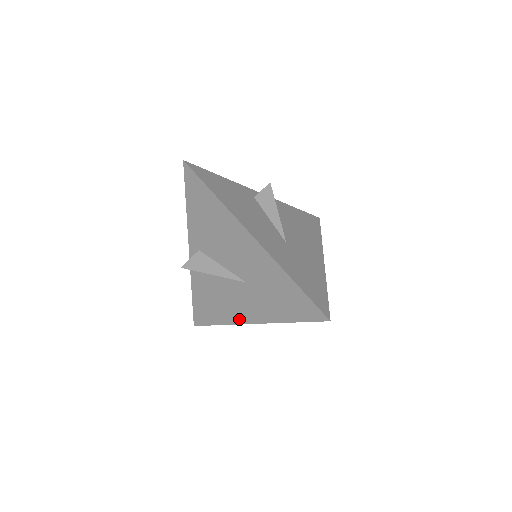
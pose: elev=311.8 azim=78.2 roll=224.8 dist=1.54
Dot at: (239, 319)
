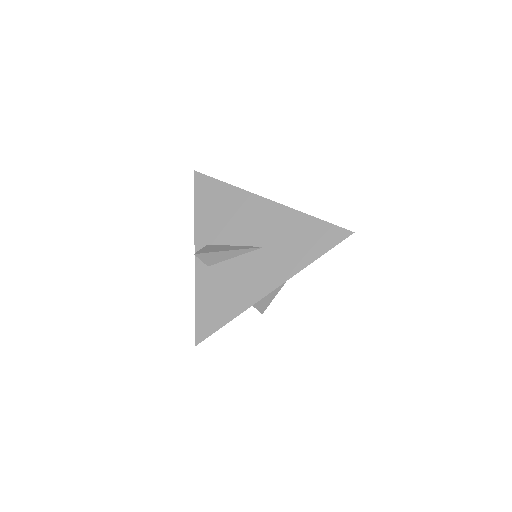
Dot at: (258, 294)
